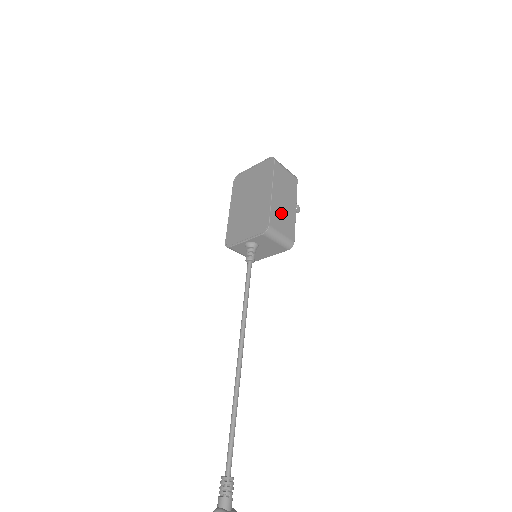
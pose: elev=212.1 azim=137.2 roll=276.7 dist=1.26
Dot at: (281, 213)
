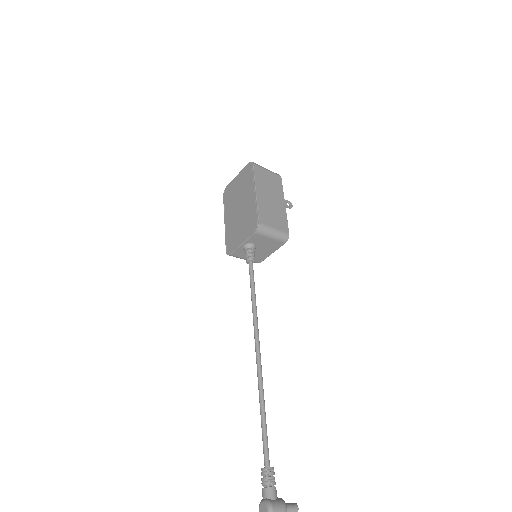
Dot at: (269, 210)
